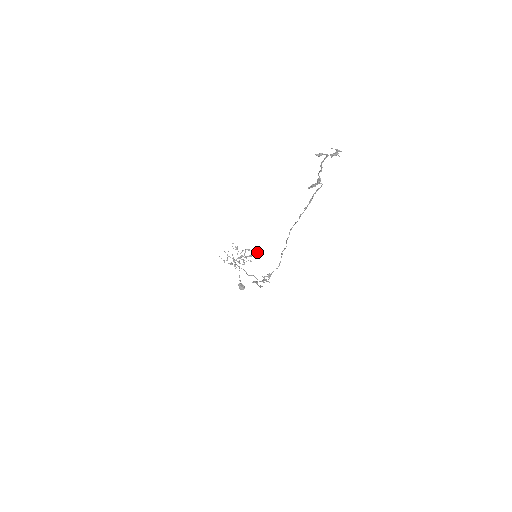
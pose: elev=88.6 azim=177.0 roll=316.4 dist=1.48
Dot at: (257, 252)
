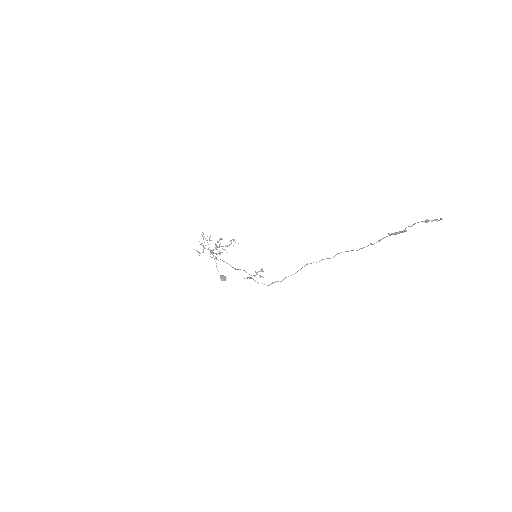
Dot at: (230, 241)
